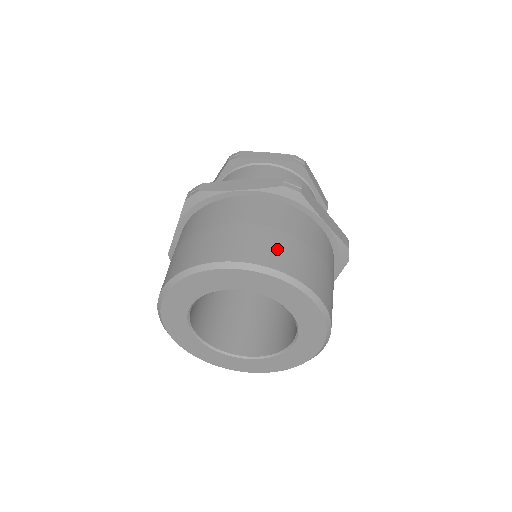
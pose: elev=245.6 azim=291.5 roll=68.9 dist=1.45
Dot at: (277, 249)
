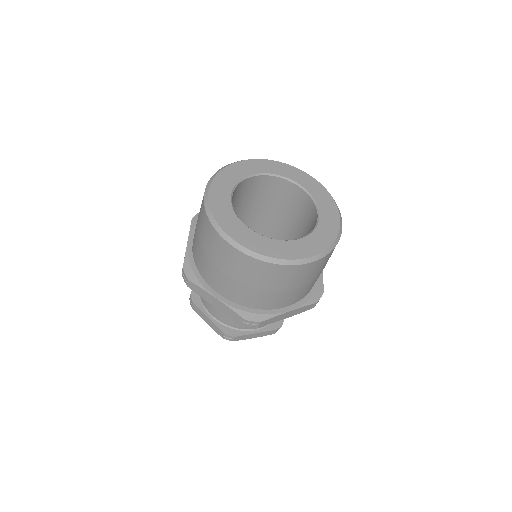
Dot at: occluded
